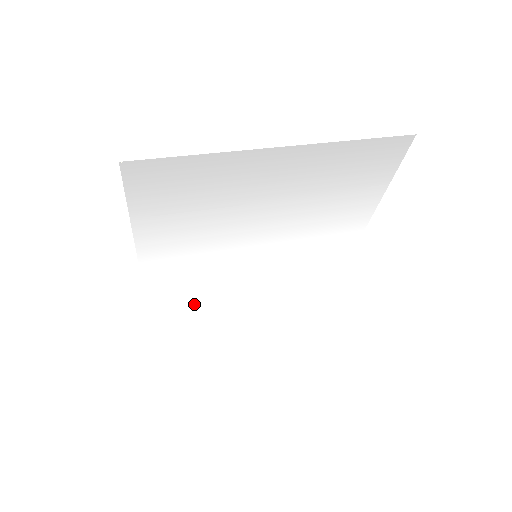
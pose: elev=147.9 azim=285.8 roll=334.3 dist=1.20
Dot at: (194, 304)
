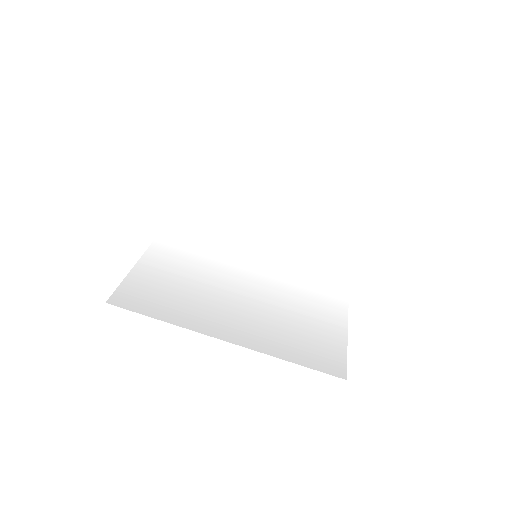
Dot at: (224, 209)
